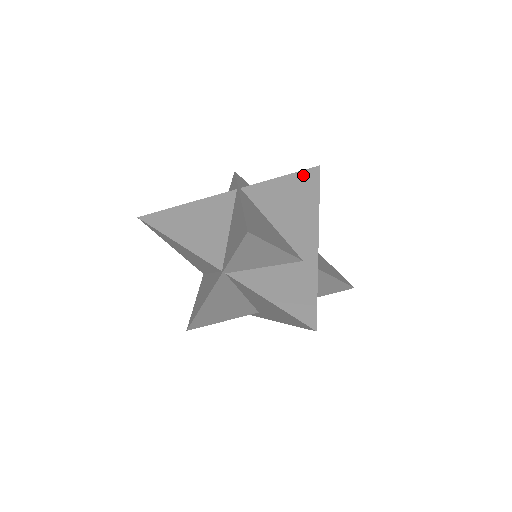
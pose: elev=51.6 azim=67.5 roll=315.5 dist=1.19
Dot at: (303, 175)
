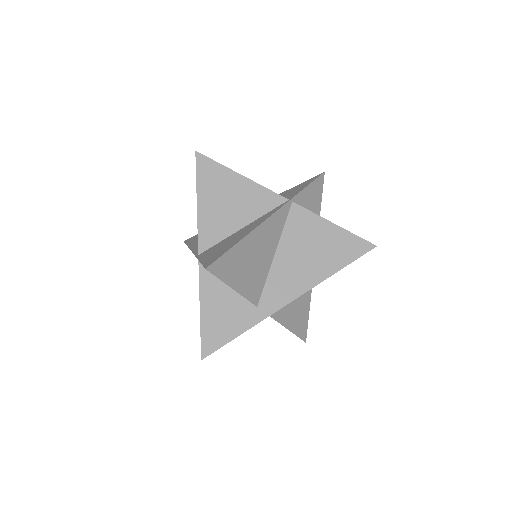
Dot at: (352, 240)
